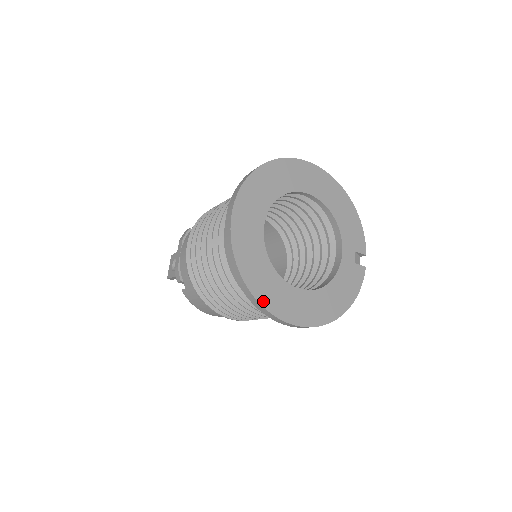
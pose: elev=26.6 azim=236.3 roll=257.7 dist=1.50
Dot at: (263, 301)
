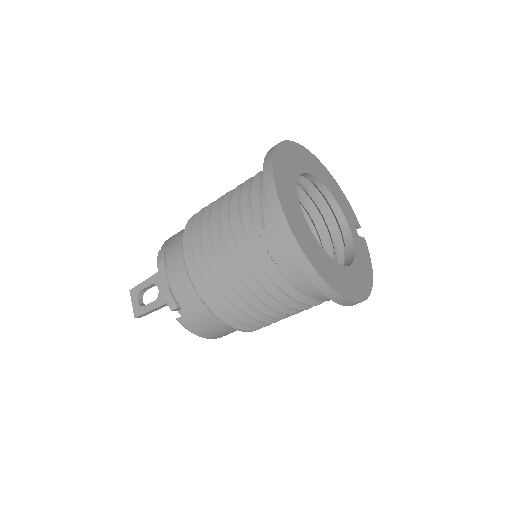
Dot at: (331, 283)
